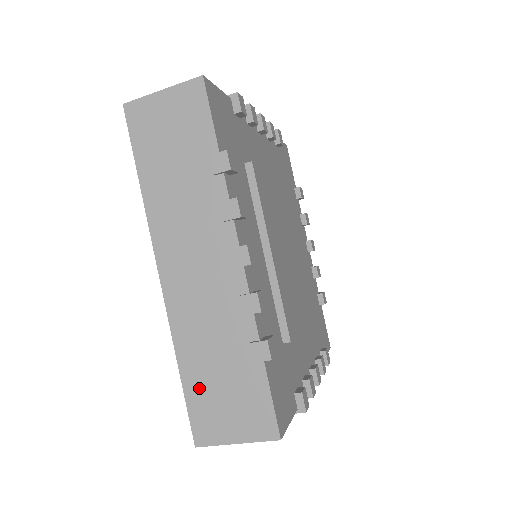
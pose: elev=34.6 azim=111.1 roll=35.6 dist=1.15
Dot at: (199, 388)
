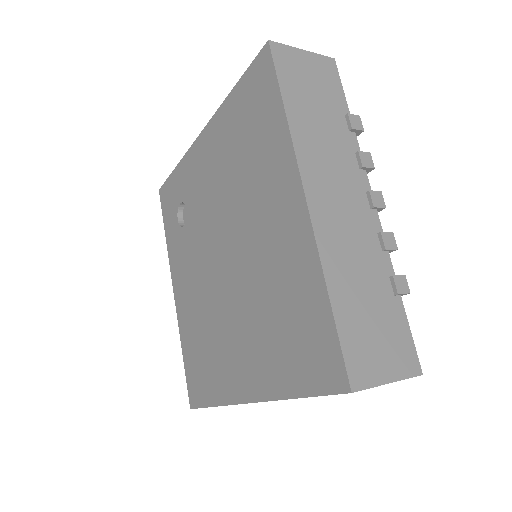
Dot at: (351, 321)
